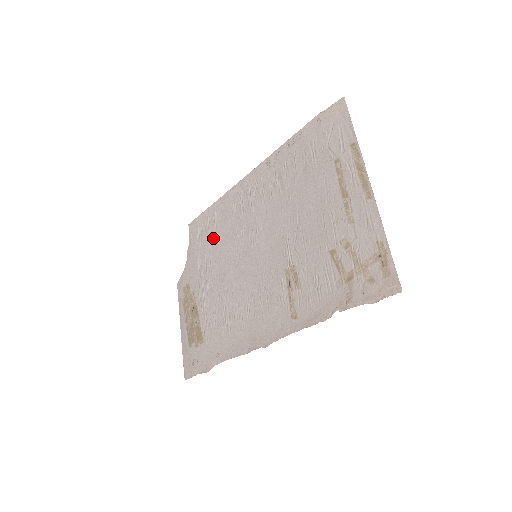
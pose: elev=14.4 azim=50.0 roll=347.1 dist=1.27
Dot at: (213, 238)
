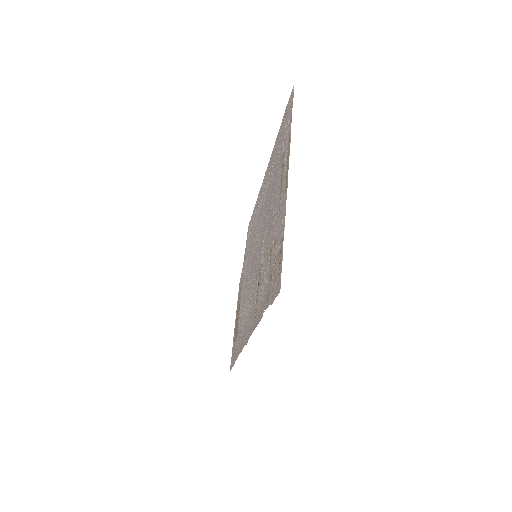
Dot at: (250, 240)
